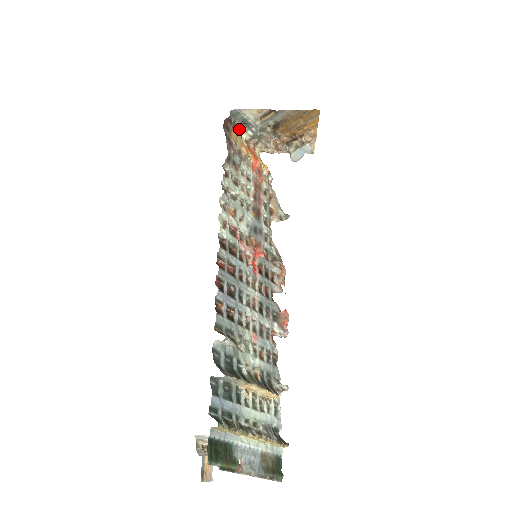
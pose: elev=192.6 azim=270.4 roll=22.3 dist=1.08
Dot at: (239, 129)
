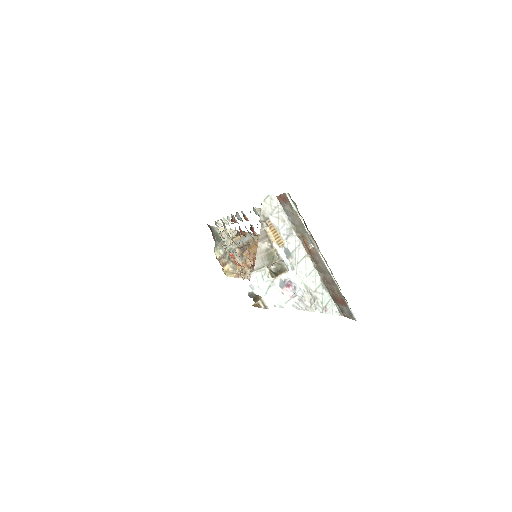
Dot at: (215, 241)
